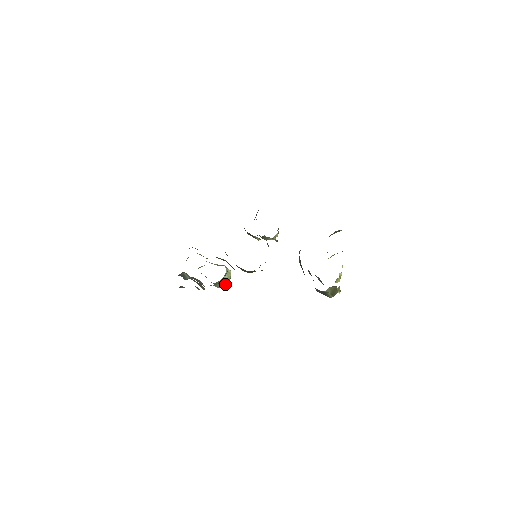
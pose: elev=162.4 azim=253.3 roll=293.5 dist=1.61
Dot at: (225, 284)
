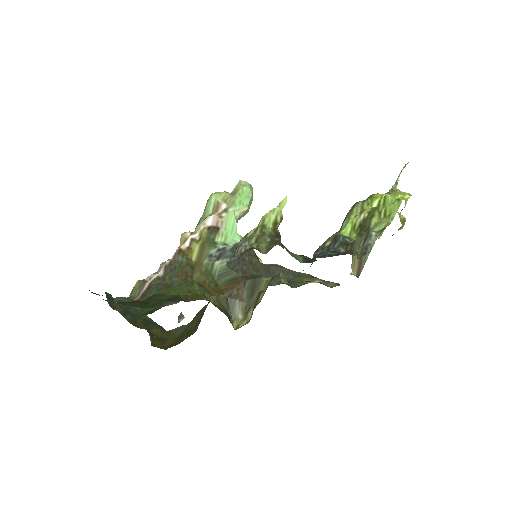
Dot at: occluded
